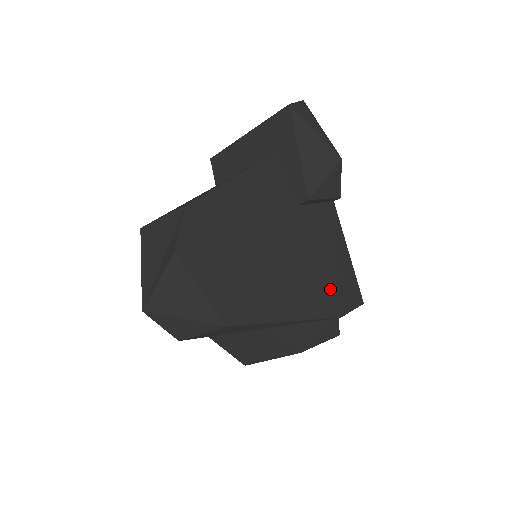
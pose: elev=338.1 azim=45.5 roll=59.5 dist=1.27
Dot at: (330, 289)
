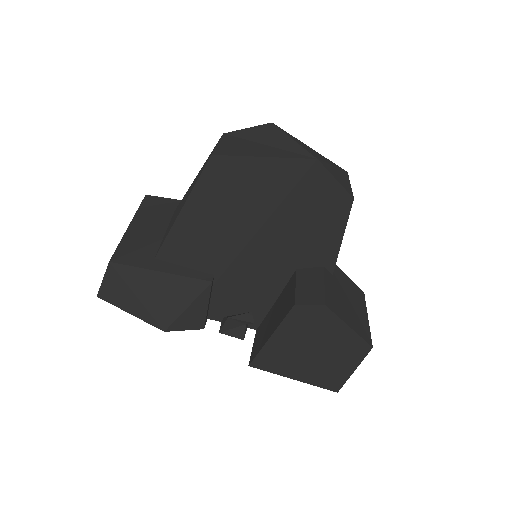
Dot at: occluded
